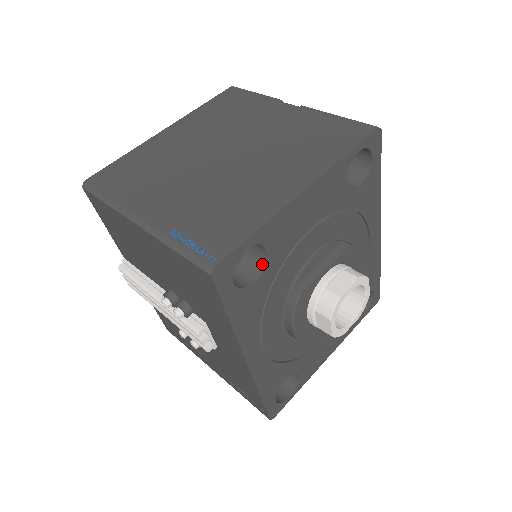
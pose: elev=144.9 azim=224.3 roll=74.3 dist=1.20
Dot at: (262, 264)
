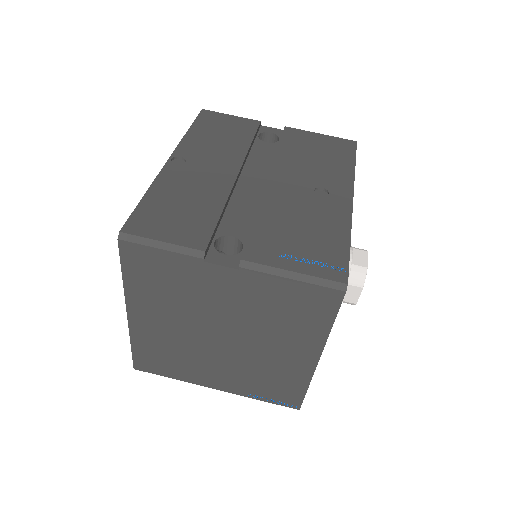
Dot at: occluded
